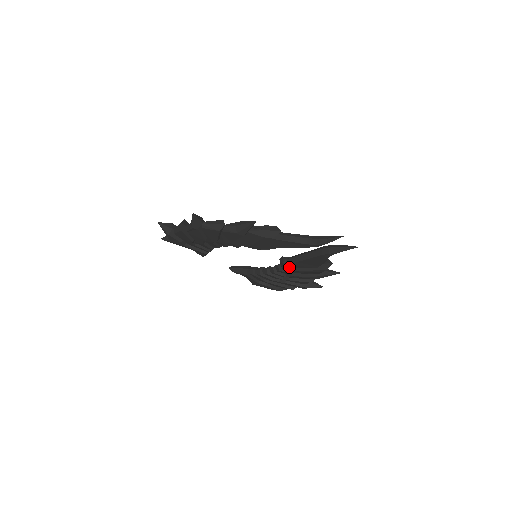
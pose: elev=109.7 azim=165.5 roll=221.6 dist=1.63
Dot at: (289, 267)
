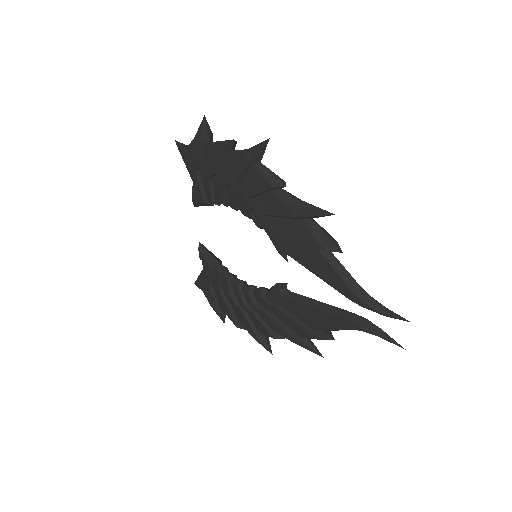
Dot at: (278, 300)
